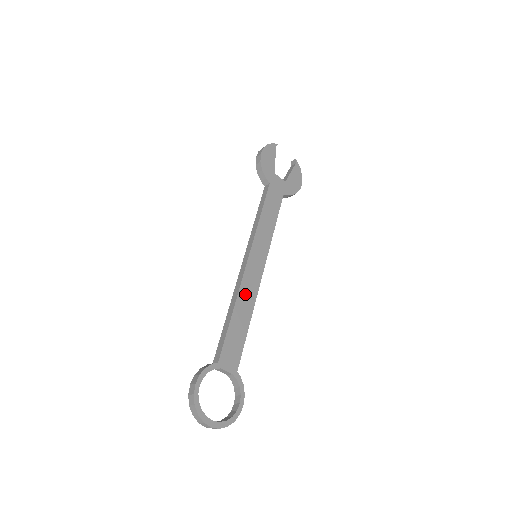
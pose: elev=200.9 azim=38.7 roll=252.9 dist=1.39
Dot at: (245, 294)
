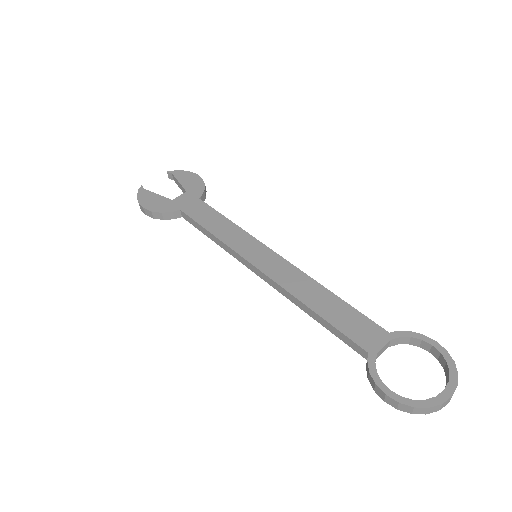
Dot at: (295, 286)
